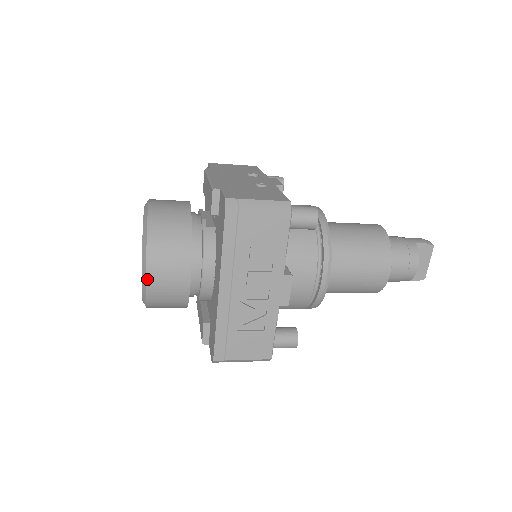
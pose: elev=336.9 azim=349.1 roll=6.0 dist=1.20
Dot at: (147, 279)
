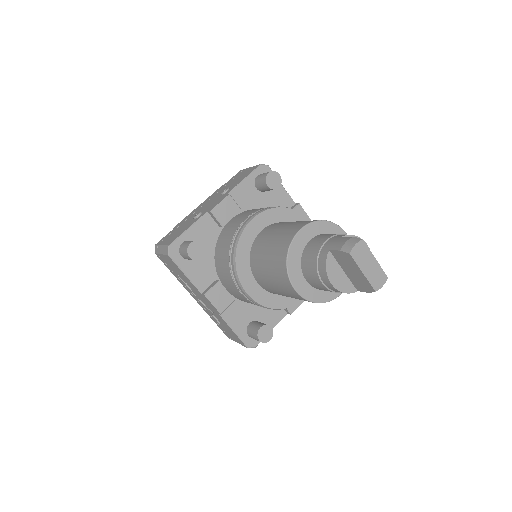
Dot at: occluded
